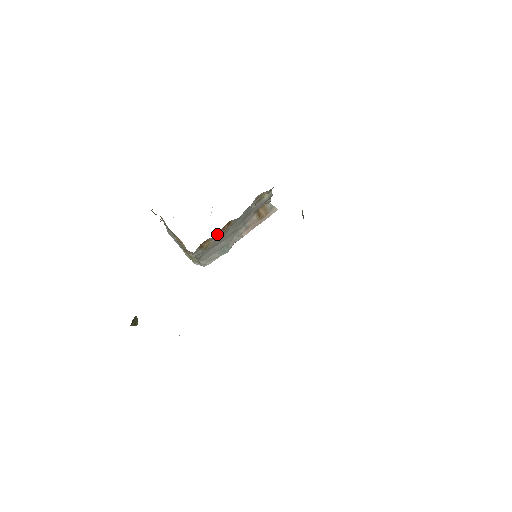
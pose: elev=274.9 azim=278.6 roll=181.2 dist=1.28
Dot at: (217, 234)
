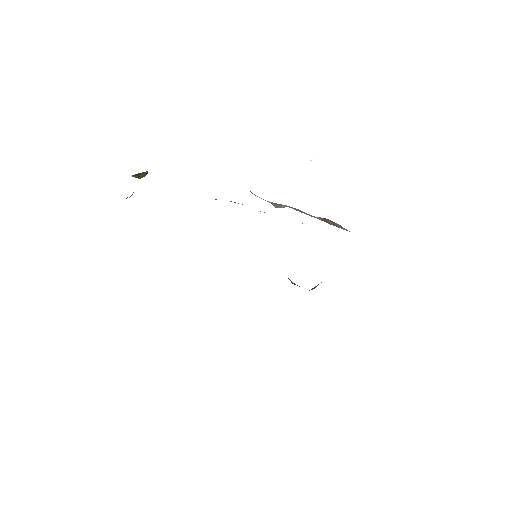
Dot at: occluded
